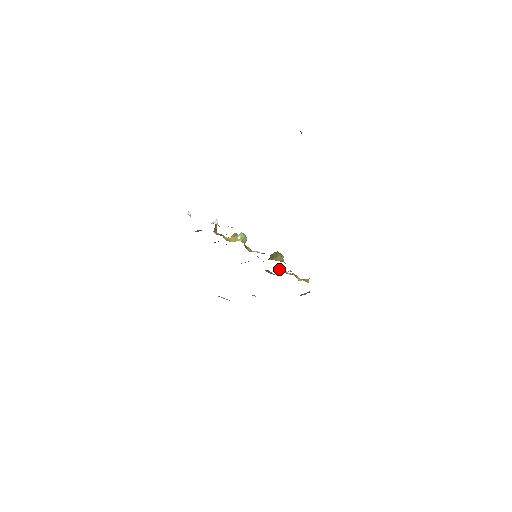
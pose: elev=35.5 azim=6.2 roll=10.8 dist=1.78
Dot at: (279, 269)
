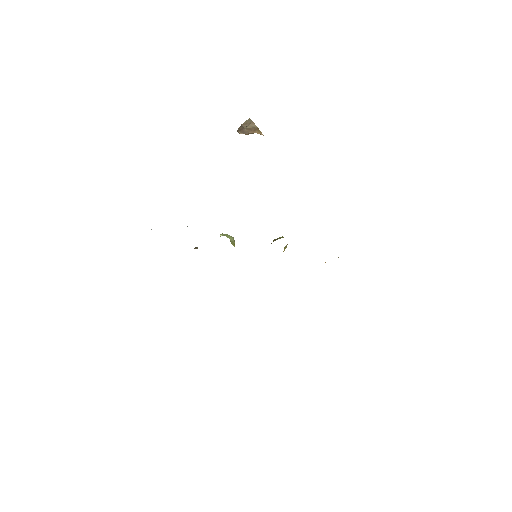
Dot at: occluded
